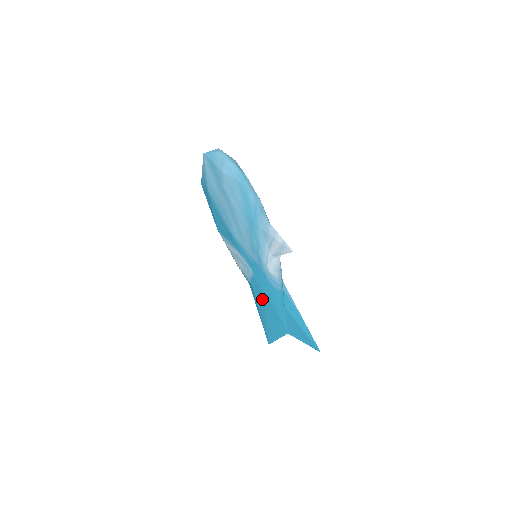
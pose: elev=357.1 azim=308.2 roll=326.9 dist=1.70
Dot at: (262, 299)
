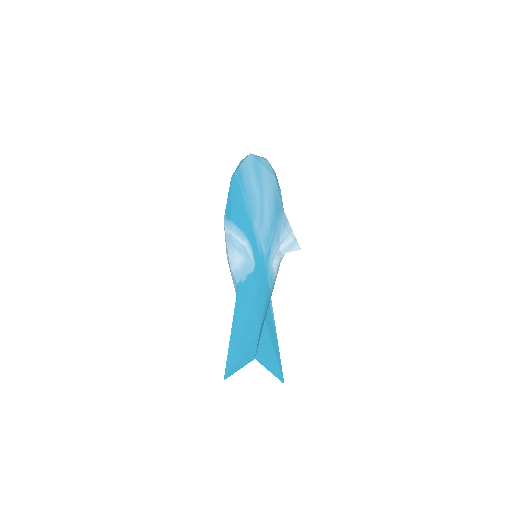
Dot at: (251, 302)
